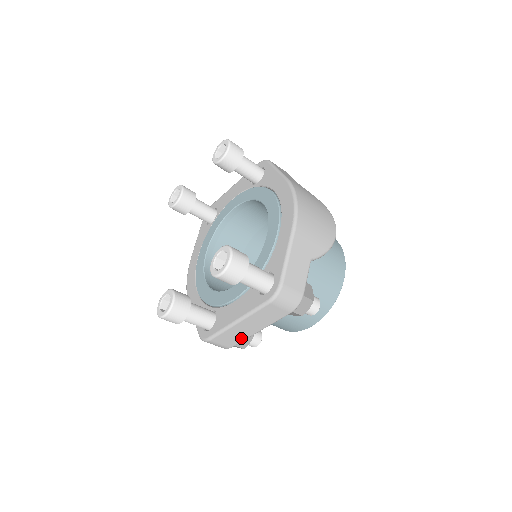
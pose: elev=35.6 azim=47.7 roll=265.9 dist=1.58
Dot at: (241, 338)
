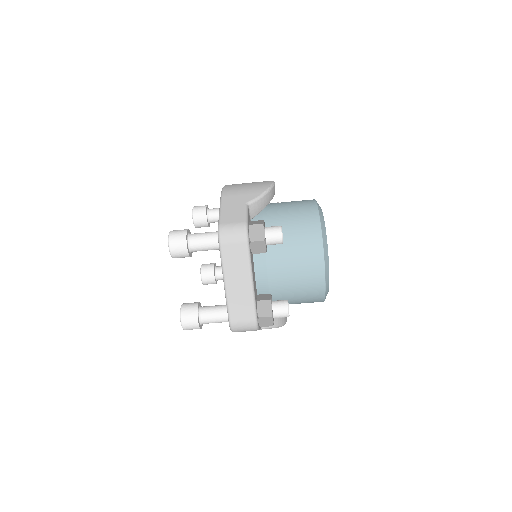
Dot at: (249, 301)
